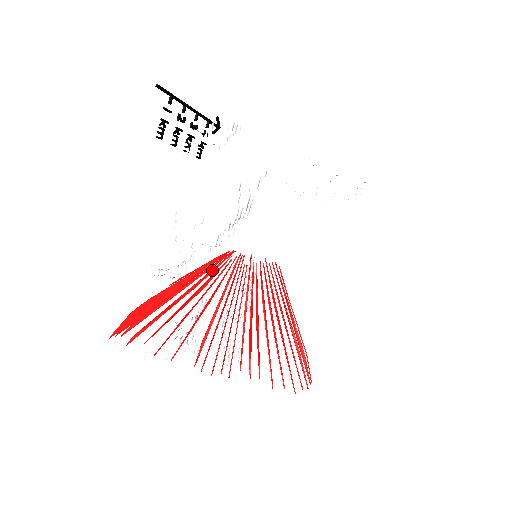
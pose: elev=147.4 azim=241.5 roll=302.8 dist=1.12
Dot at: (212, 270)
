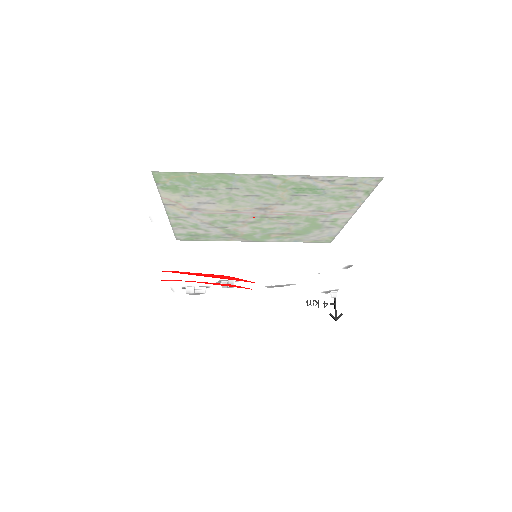
Dot at: occluded
